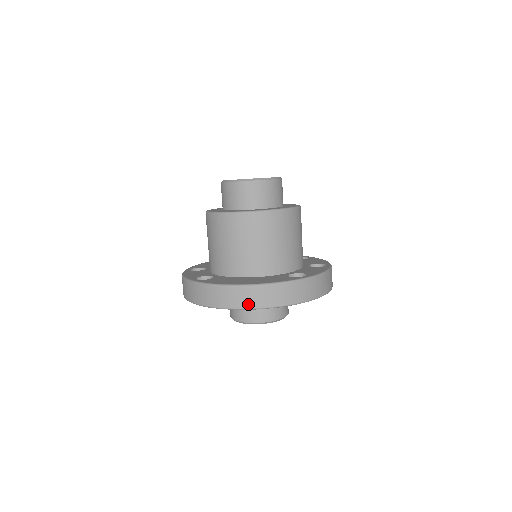
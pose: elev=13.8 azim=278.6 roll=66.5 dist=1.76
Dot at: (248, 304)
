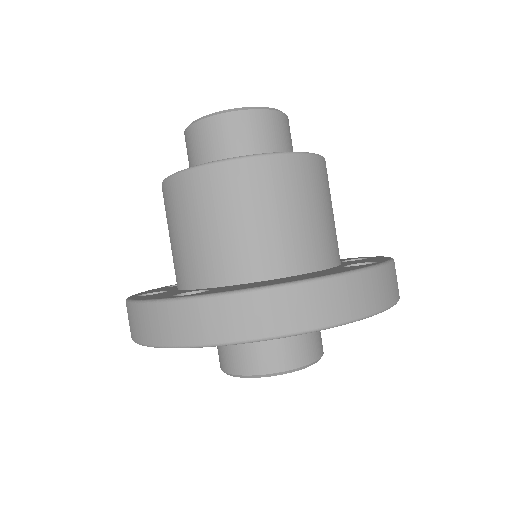
Dot at: (311, 320)
